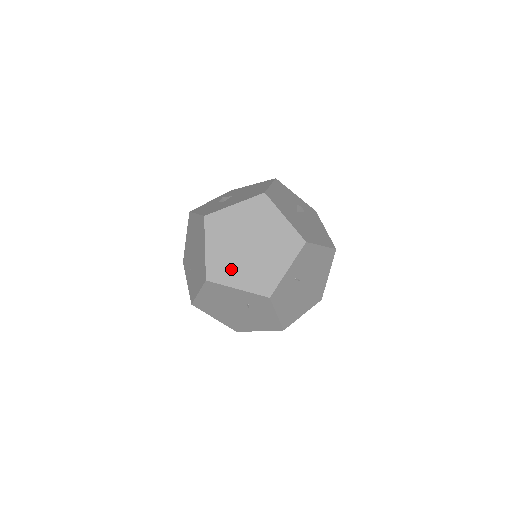
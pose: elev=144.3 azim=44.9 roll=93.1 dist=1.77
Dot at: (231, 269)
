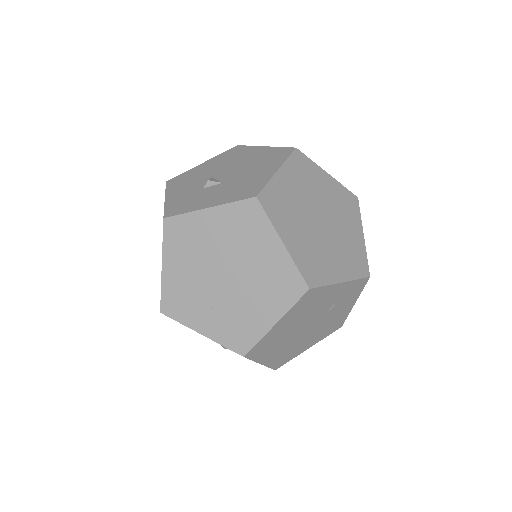
Dot at: (323, 259)
